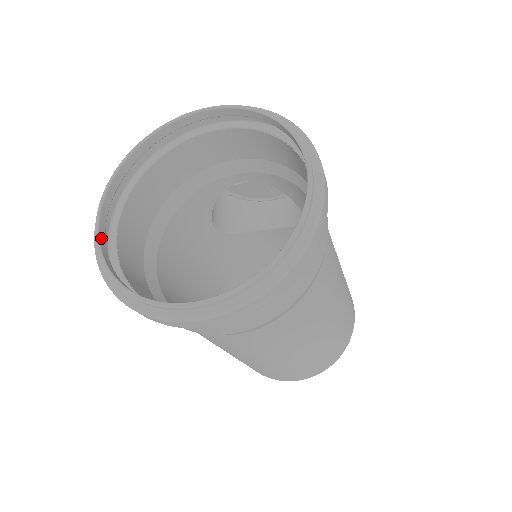
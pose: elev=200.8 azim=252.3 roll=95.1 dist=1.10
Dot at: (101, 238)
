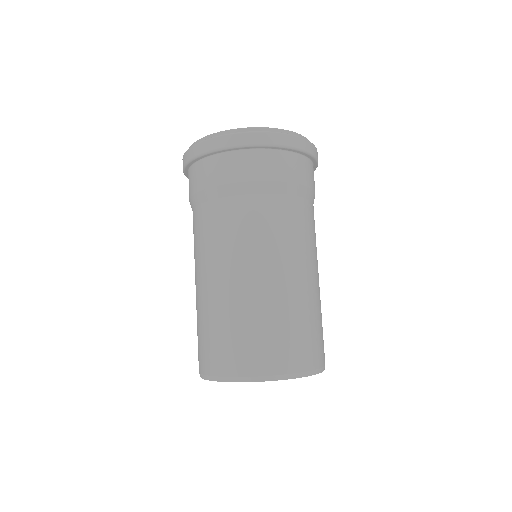
Dot at: occluded
